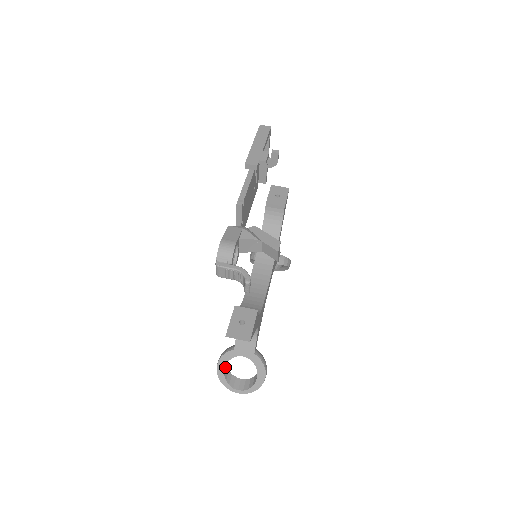
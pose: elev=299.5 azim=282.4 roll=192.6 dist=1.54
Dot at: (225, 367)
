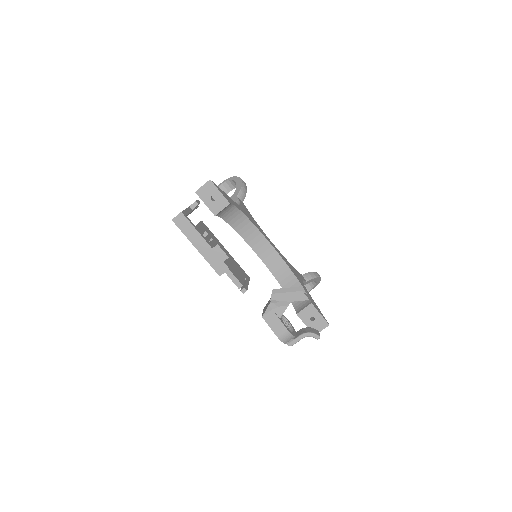
Dot at: occluded
